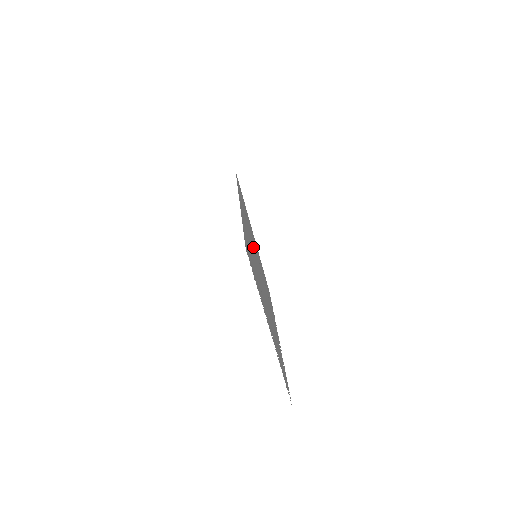
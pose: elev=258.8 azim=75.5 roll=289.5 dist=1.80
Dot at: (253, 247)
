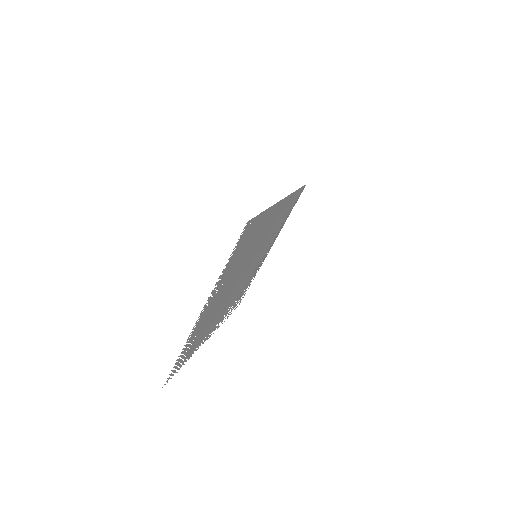
Dot at: (260, 246)
